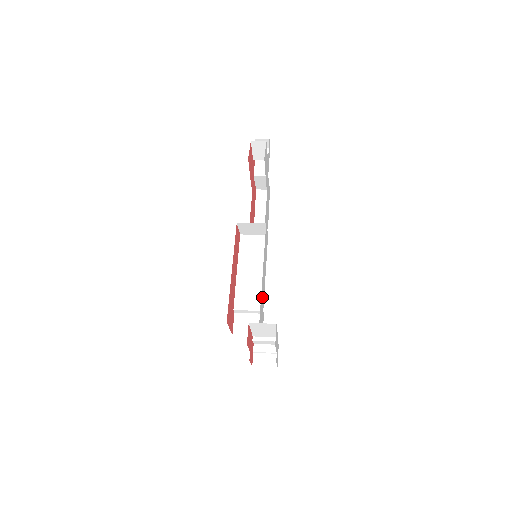
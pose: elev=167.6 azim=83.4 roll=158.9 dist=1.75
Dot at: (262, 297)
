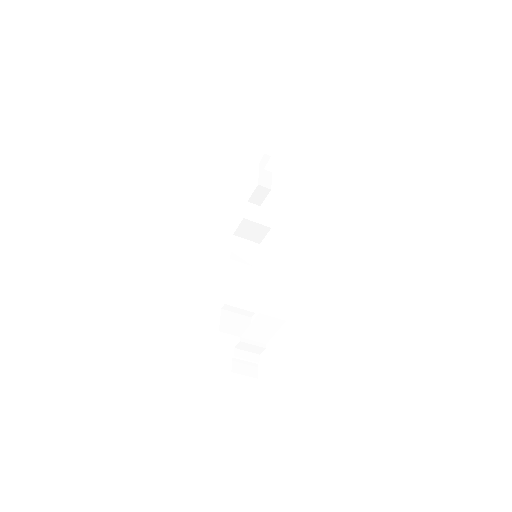
Dot at: occluded
